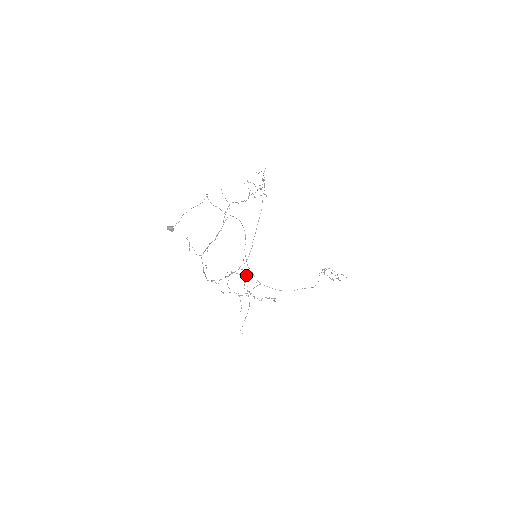
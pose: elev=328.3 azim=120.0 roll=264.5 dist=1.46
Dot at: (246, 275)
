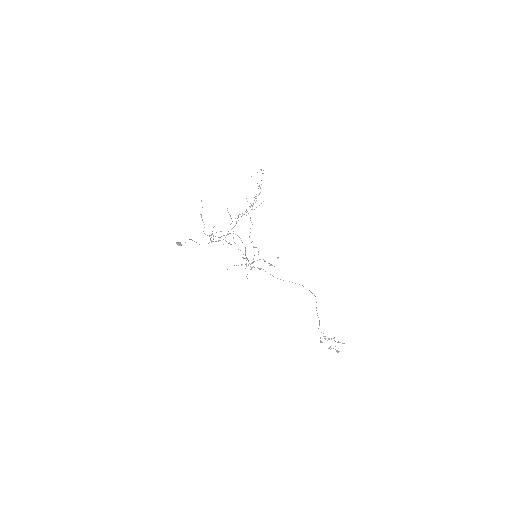
Dot at: occluded
